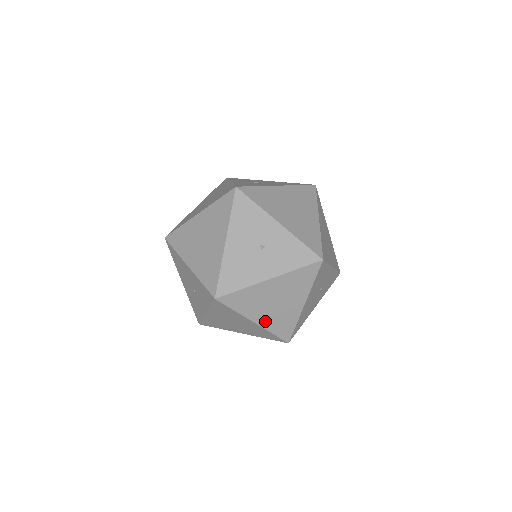
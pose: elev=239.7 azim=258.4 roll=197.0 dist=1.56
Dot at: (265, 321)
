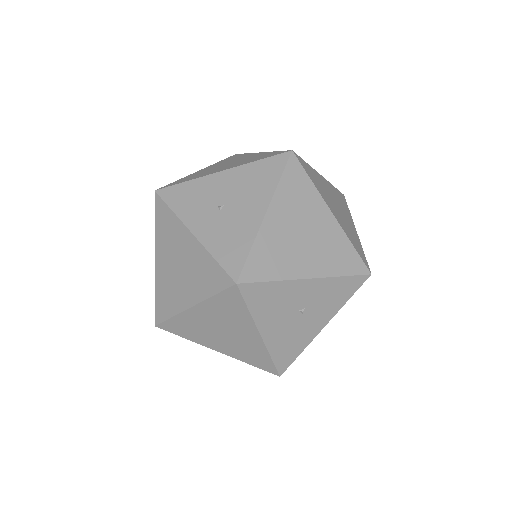
Dot at: occluded
